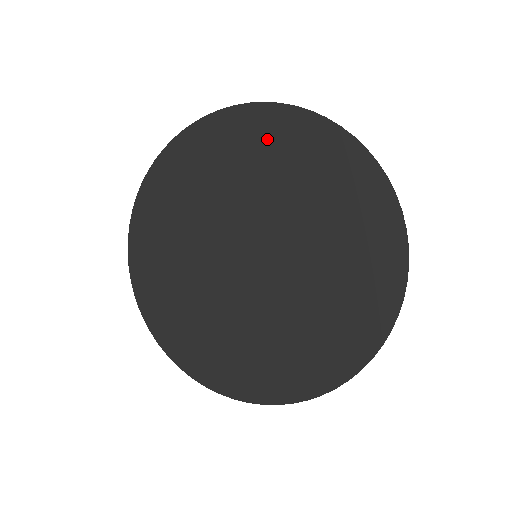
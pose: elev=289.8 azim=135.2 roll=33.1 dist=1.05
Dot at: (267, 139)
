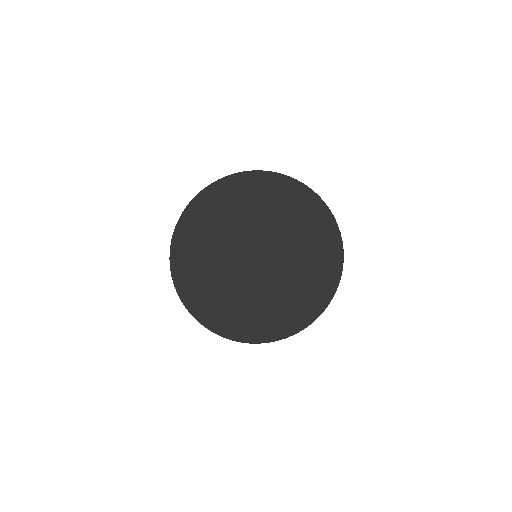
Dot at: (212, 206)
